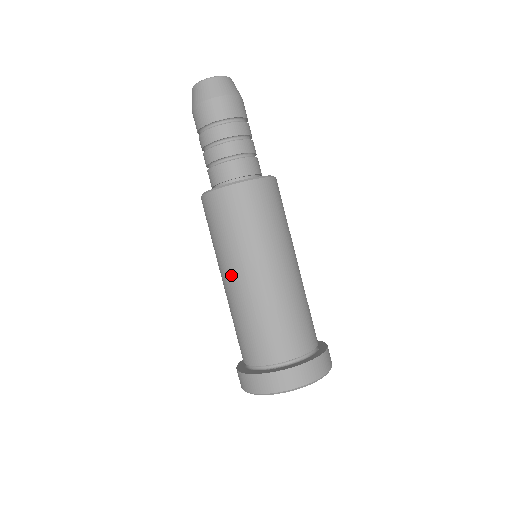
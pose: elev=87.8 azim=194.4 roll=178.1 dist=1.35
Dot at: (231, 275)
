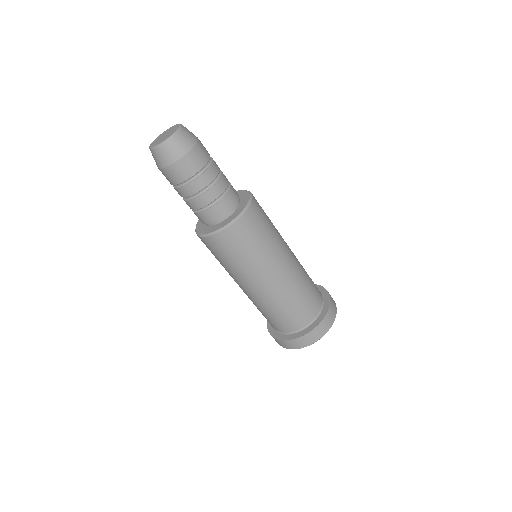
Dot at: occluded
